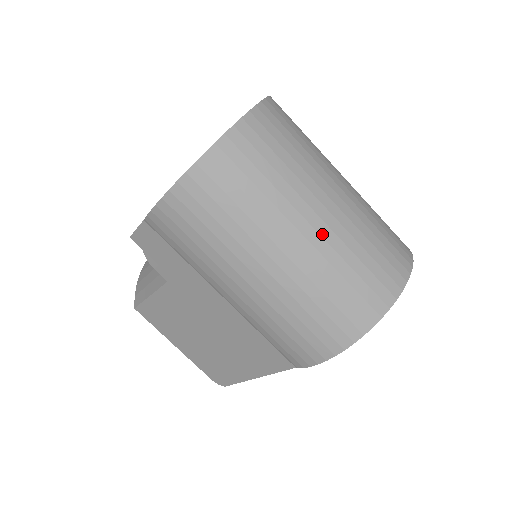
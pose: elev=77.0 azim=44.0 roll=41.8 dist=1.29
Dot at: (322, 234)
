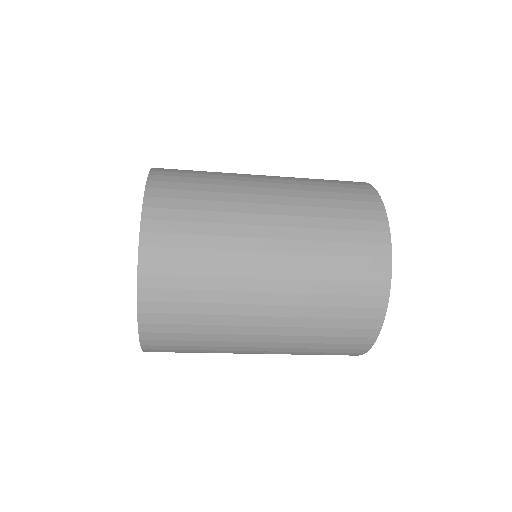
Dot at: (278, 325)
